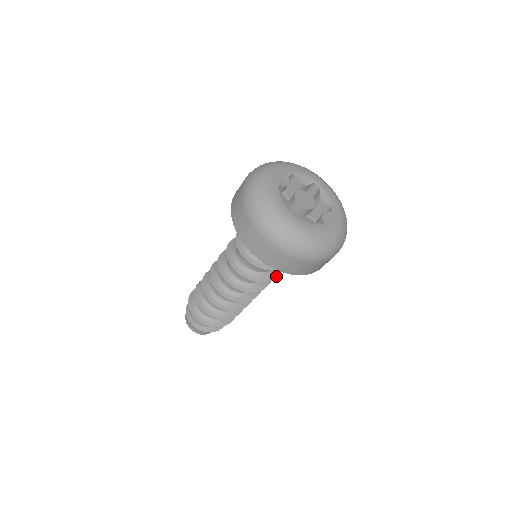
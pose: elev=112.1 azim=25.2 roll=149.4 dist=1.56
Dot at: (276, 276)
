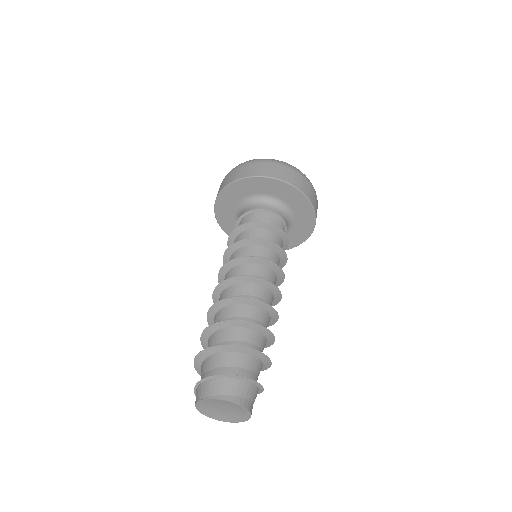
Dot at: (284, 265)
